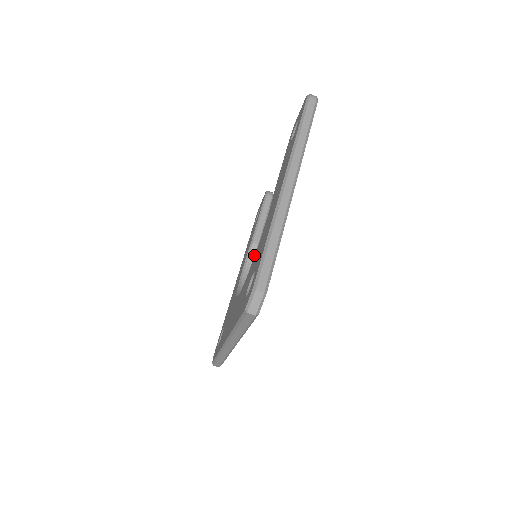
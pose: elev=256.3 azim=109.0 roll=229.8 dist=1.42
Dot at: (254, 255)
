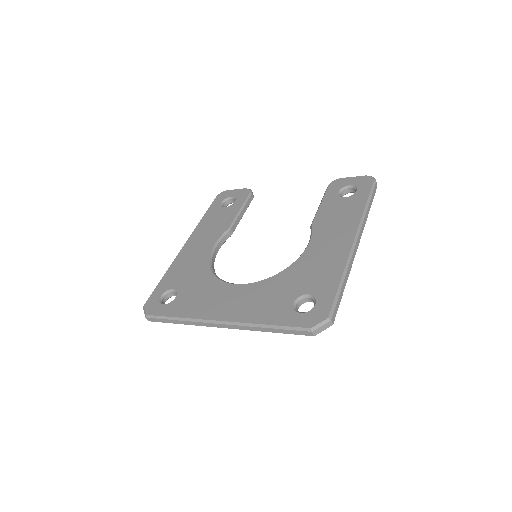
Dot at: (225, 240)
